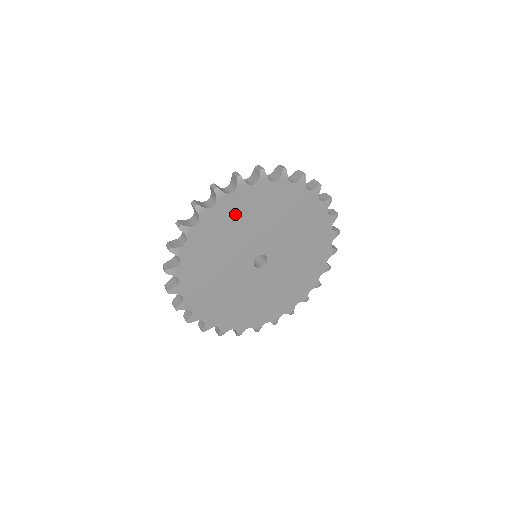
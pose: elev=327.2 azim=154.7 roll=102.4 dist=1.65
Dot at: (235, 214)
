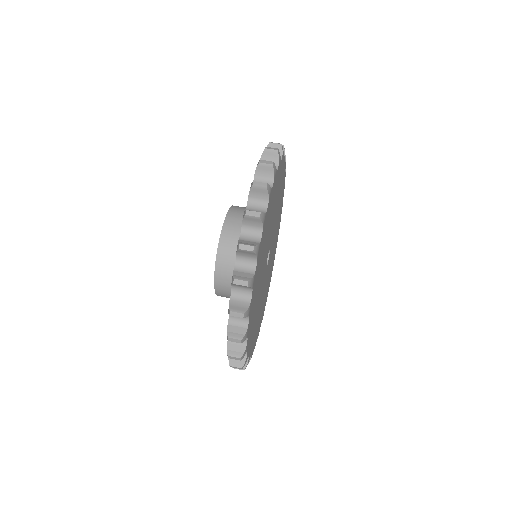
Dot at: (276, 188)
